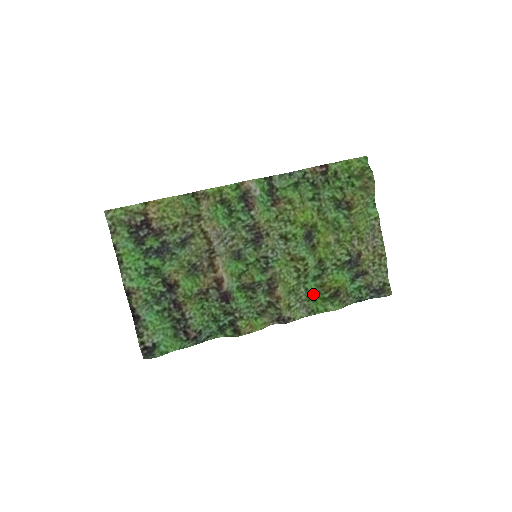
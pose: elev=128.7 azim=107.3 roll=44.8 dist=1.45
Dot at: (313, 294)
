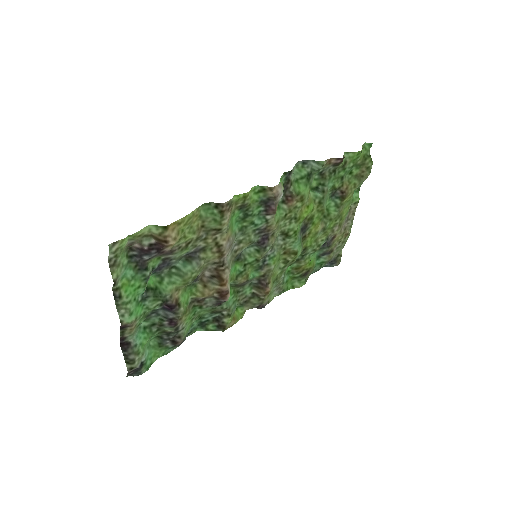
Dot at: (287, 276)
